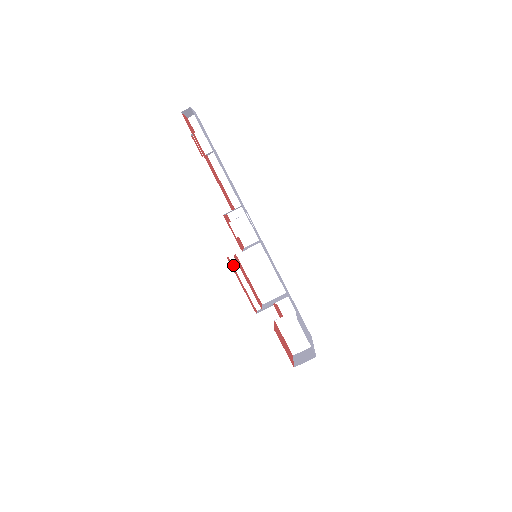
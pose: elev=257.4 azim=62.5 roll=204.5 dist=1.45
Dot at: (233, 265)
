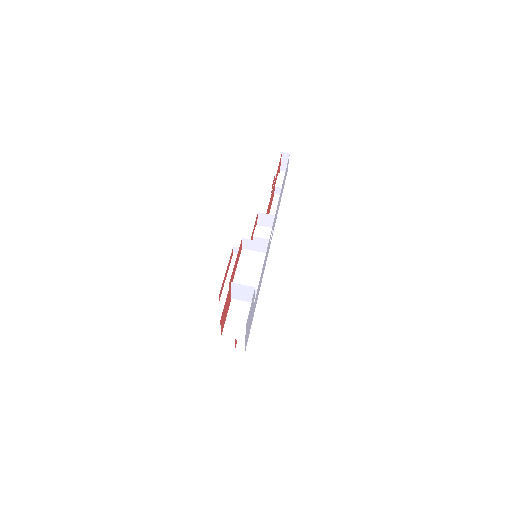
Dot at: (231, 261)
